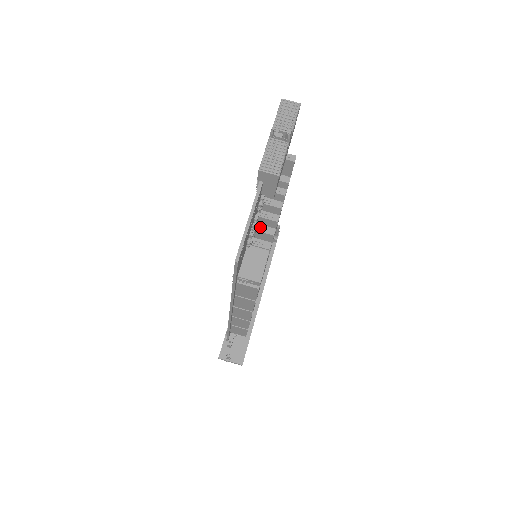
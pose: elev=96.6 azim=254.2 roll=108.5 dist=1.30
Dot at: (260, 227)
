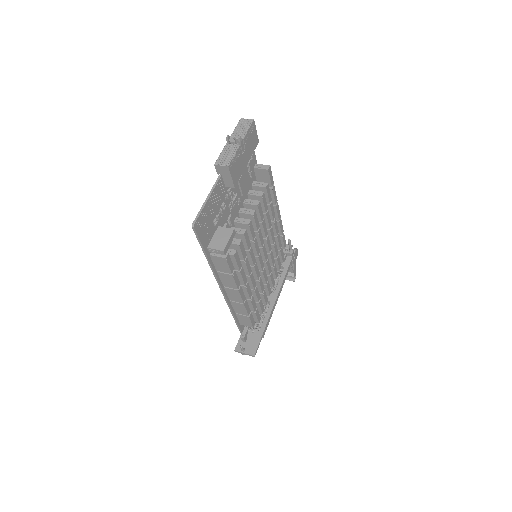
Dot at: (238, 219)
